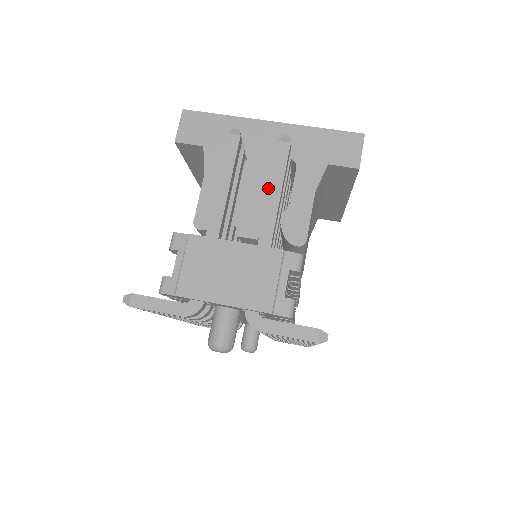
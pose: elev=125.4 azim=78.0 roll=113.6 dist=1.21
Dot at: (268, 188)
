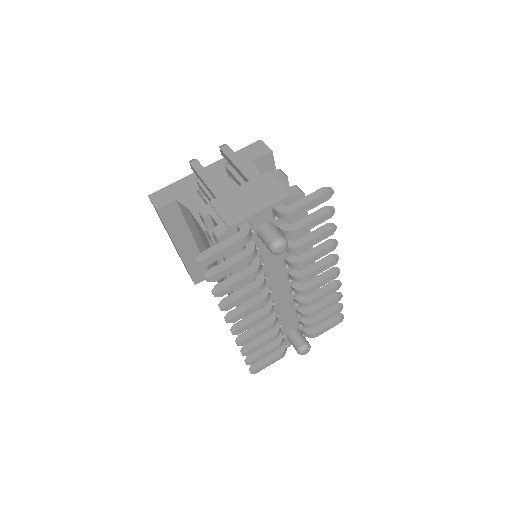
Dot at: (232, 189)
